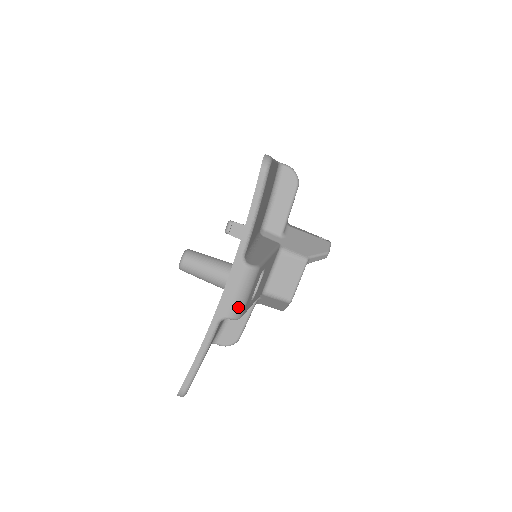
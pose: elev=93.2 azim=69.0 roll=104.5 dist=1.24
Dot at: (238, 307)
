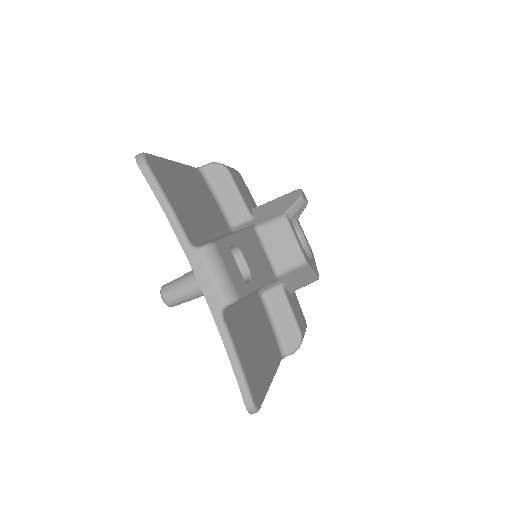
Dot at: (225, 289)
